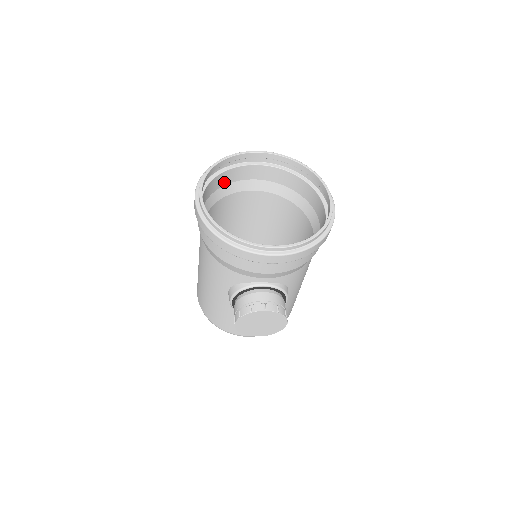
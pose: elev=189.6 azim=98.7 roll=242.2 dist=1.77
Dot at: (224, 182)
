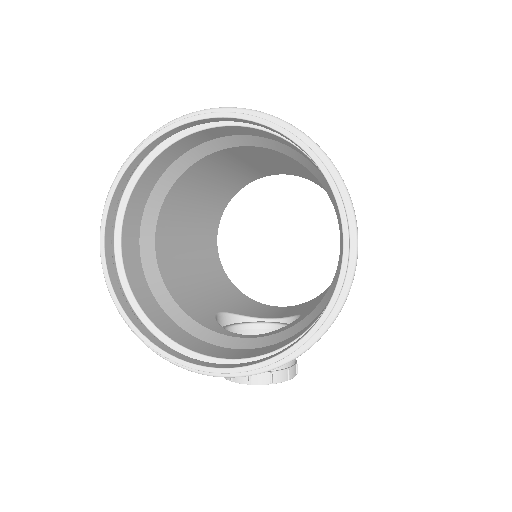
Dot at: (171, 158)
